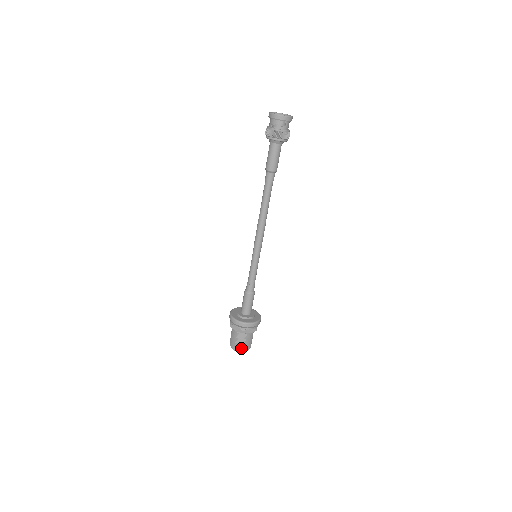
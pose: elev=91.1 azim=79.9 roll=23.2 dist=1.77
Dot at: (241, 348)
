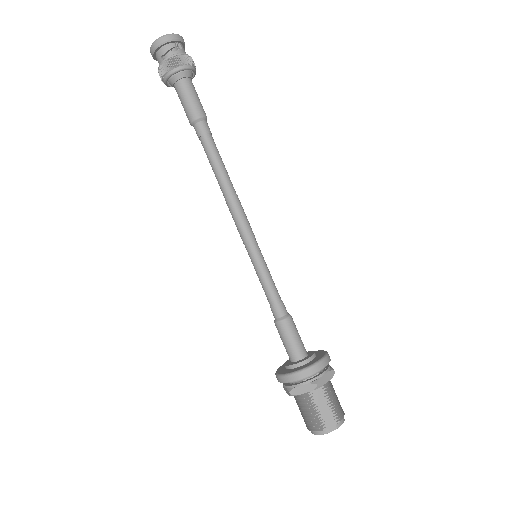
Dot at: (332, 421)
